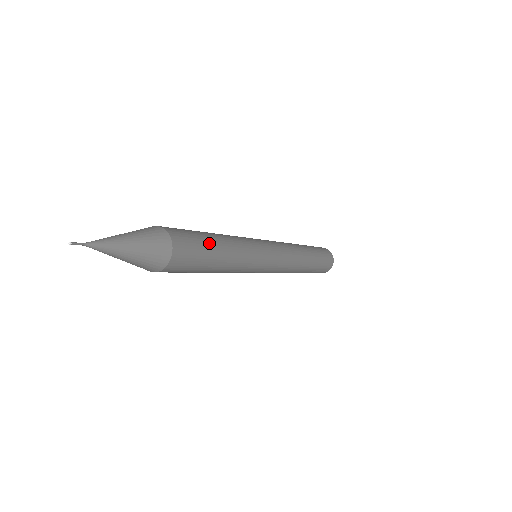
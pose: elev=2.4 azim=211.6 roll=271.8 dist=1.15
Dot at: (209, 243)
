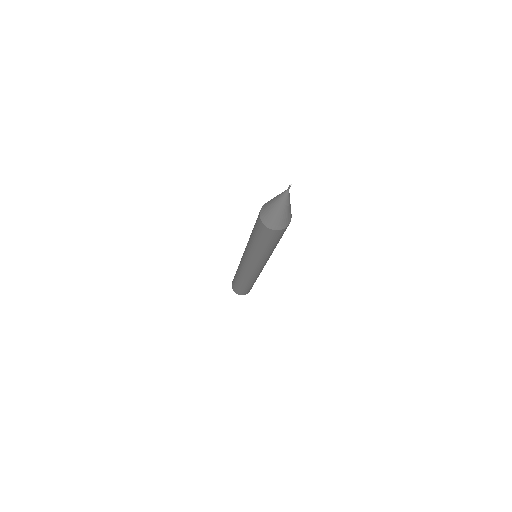
Dot at: occluded
